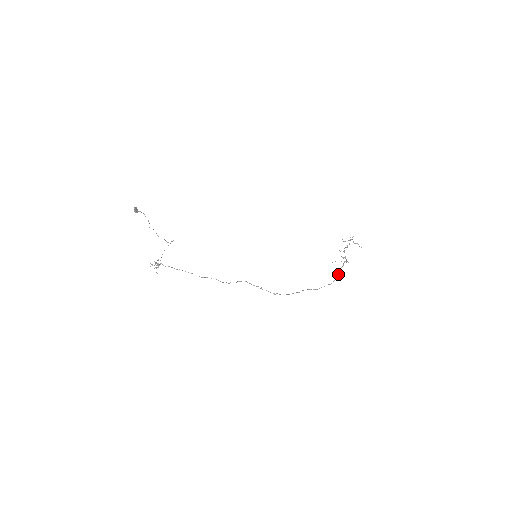
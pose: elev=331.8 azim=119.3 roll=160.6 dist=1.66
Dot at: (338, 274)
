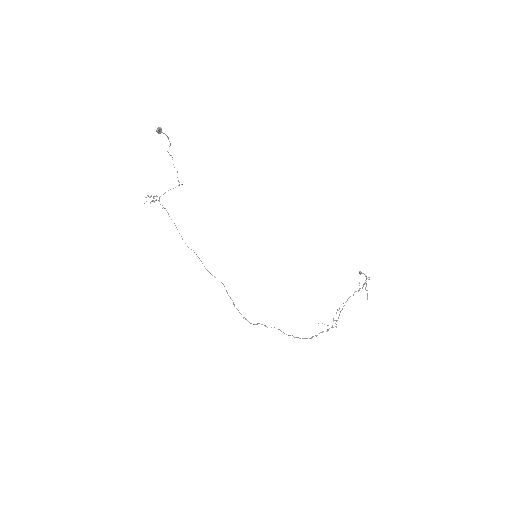
Dot at: (316, 336)
